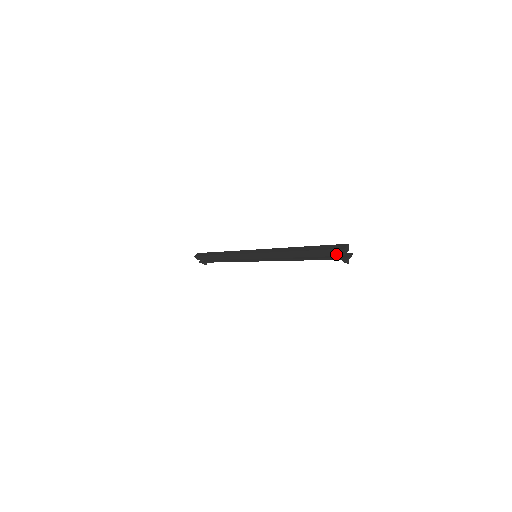
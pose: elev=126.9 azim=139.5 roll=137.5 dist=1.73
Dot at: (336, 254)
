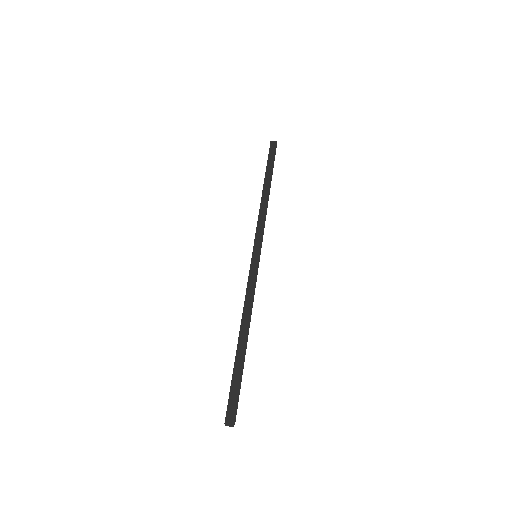
Dot at: (227, 406)
